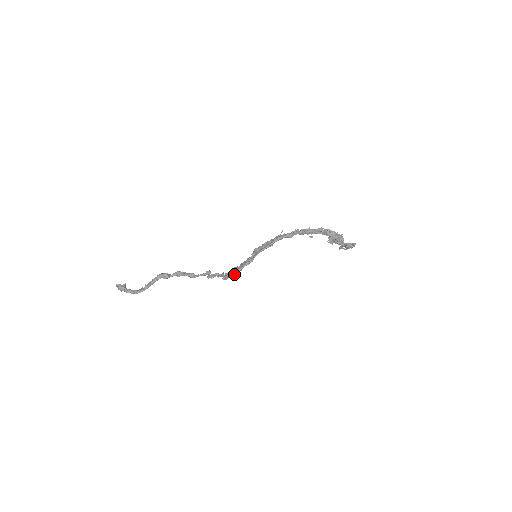
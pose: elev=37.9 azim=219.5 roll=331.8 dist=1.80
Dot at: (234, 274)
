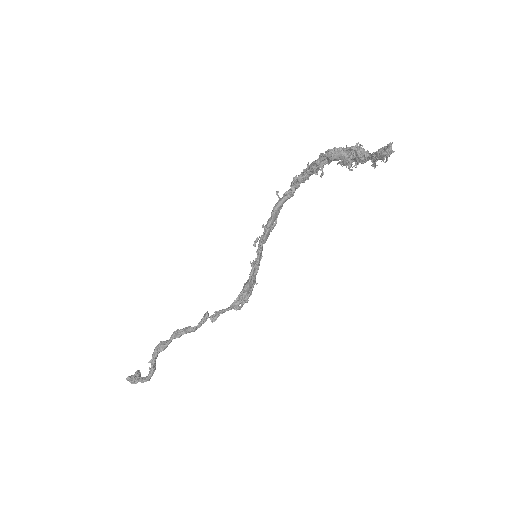
Dot at: (245, 296)
